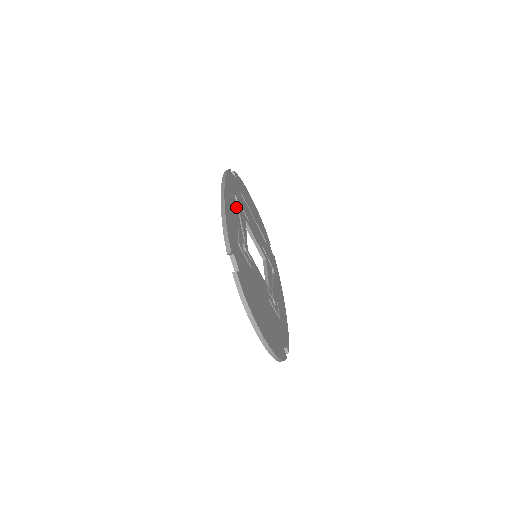
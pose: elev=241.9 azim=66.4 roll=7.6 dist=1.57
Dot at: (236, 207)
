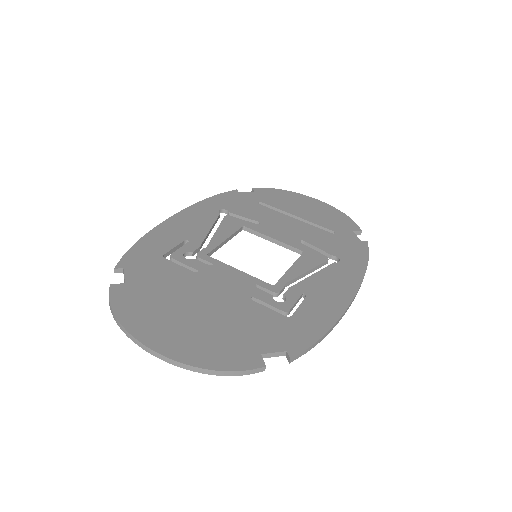
Dot at: (211, 221)
